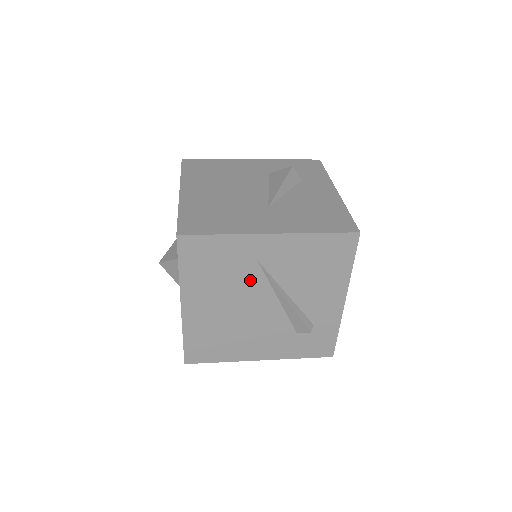
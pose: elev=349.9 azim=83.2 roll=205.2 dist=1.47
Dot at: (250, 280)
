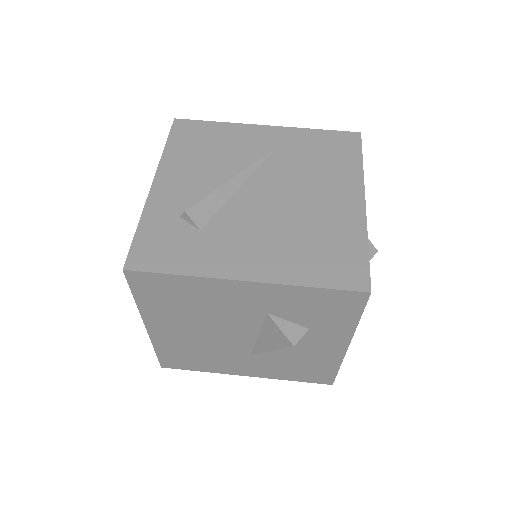
Dot at: occluded
